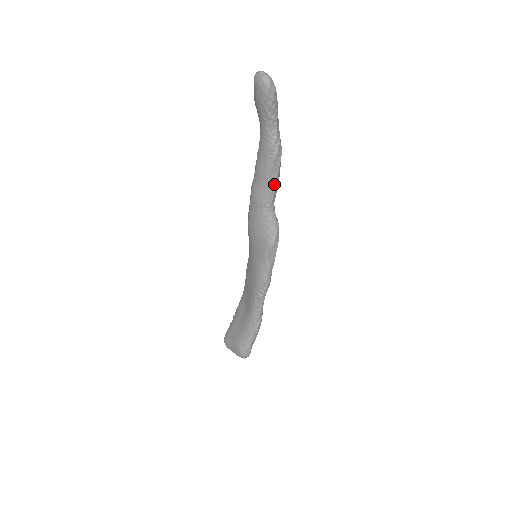
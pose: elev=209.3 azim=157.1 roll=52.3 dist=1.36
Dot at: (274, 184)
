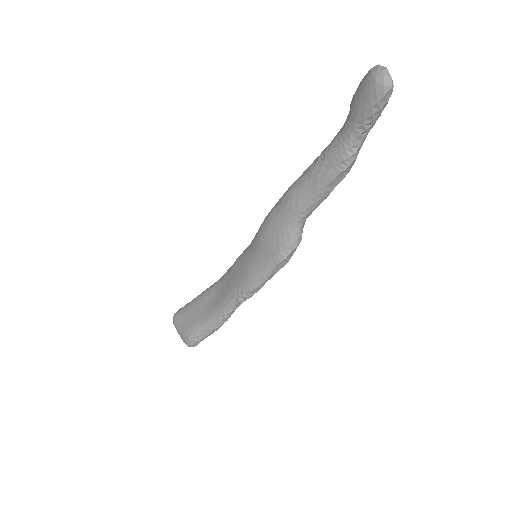
Dot at: (322, 197)
